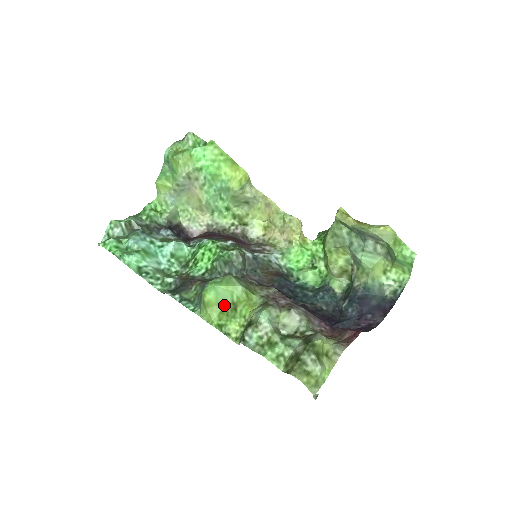
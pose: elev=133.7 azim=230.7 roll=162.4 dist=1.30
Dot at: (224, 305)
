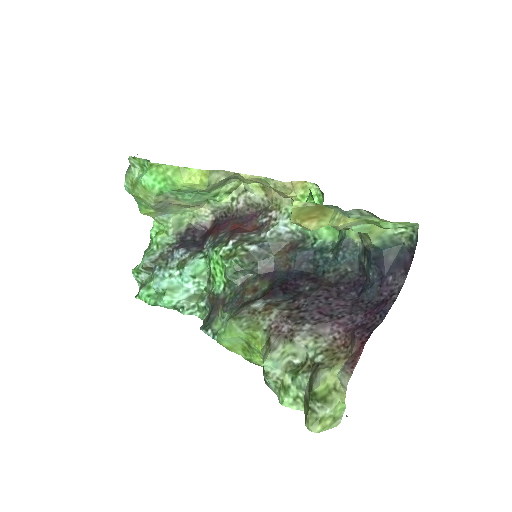
Dot at: (241, 344)
